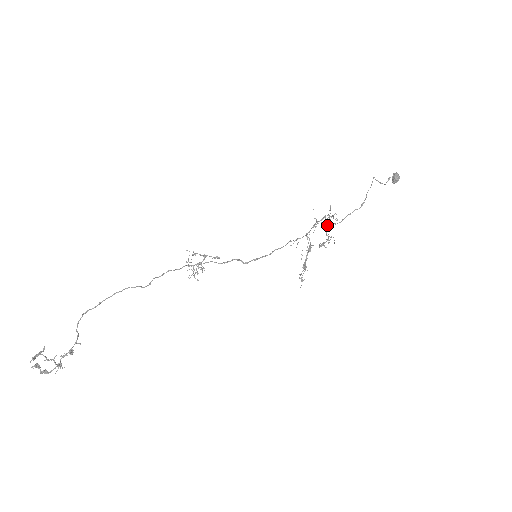
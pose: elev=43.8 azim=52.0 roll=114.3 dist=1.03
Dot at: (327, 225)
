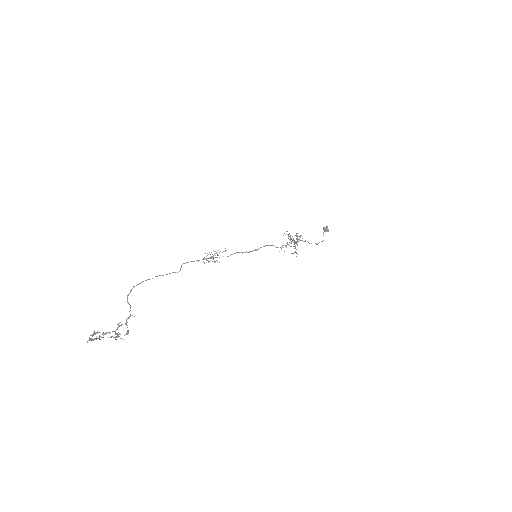
Dot at: (296, 241)
